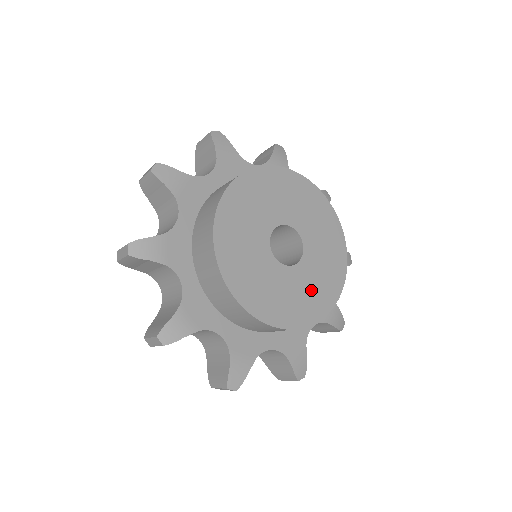
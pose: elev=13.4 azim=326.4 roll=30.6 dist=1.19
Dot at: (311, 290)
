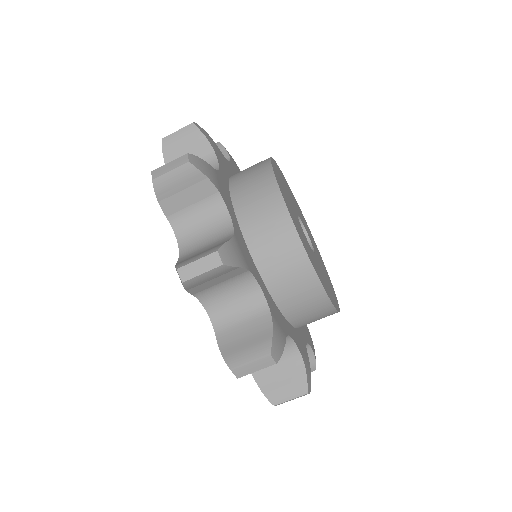
Dot at: (305, 243)
